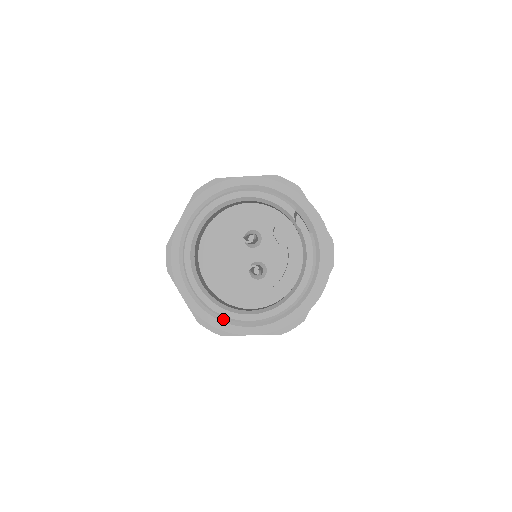
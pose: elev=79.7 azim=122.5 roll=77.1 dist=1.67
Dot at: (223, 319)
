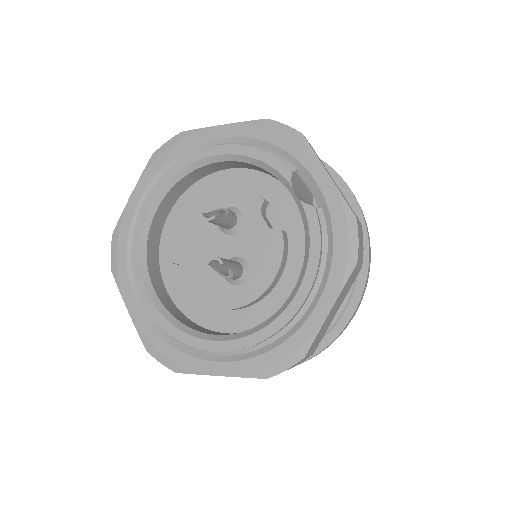
Dot at: (181, 346)
